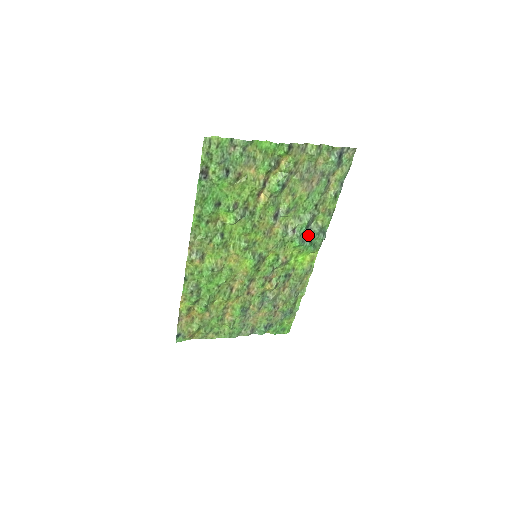
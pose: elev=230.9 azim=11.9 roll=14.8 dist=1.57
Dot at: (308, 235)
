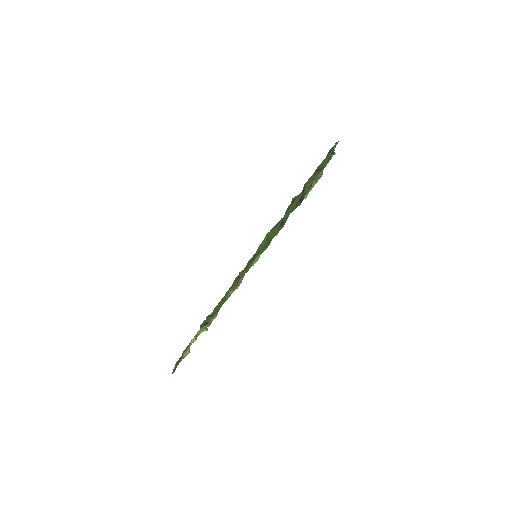
Dot at: occluded
